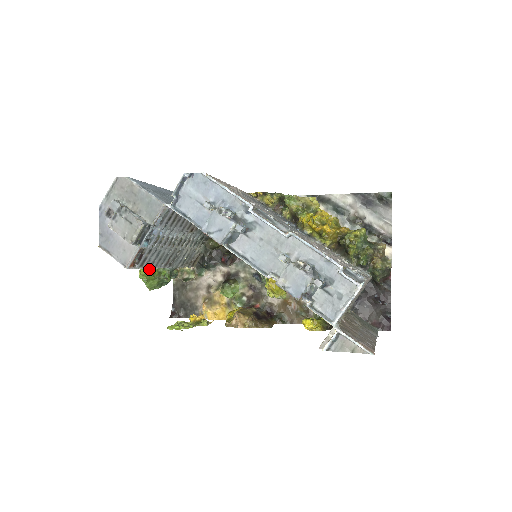
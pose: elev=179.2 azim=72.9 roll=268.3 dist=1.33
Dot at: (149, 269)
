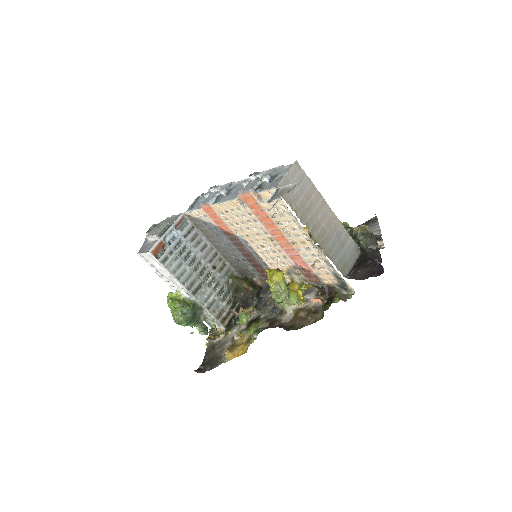
Dot at: (176, 295)
